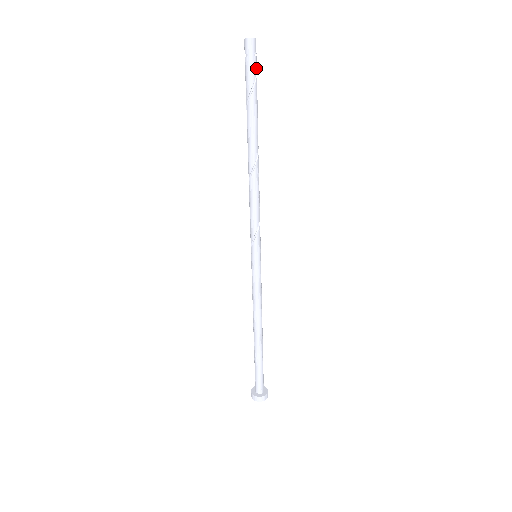
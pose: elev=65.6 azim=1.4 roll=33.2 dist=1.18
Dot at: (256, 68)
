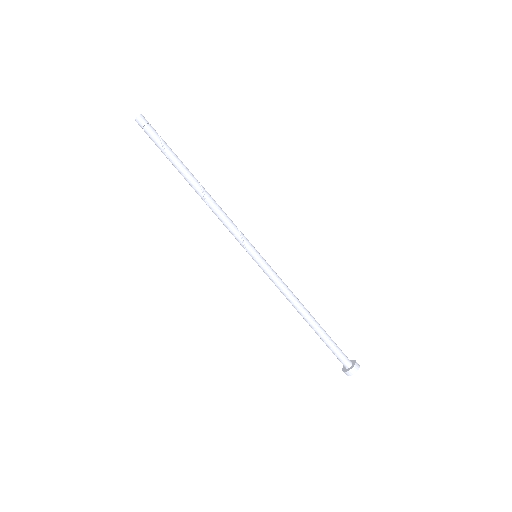
Dot at: (155, 131)
